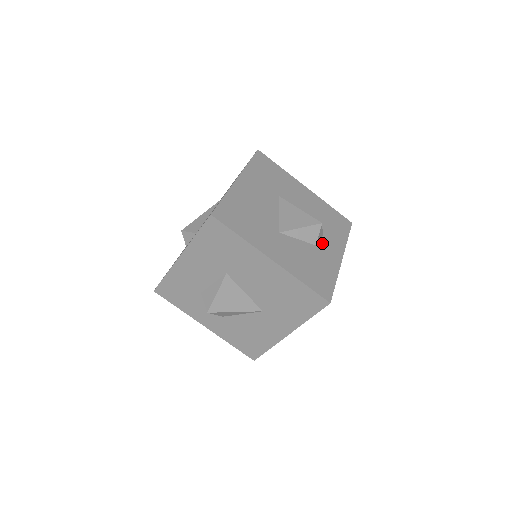
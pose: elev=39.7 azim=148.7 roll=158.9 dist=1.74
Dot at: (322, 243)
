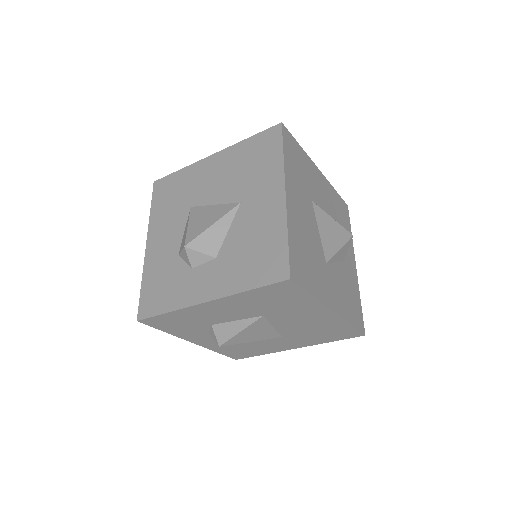
Dot at: occluded
